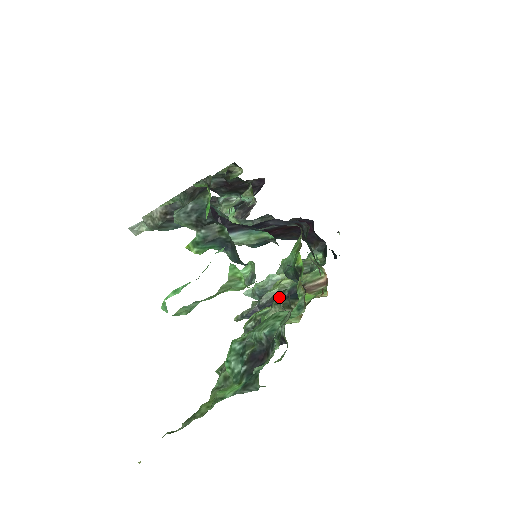
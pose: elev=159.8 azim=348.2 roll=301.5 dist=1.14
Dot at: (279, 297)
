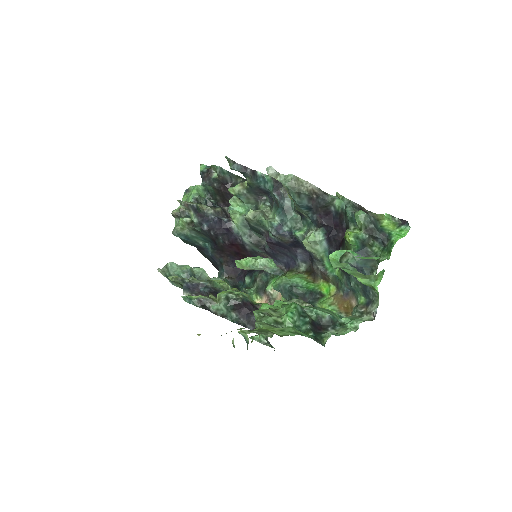
Dot at: occluded
